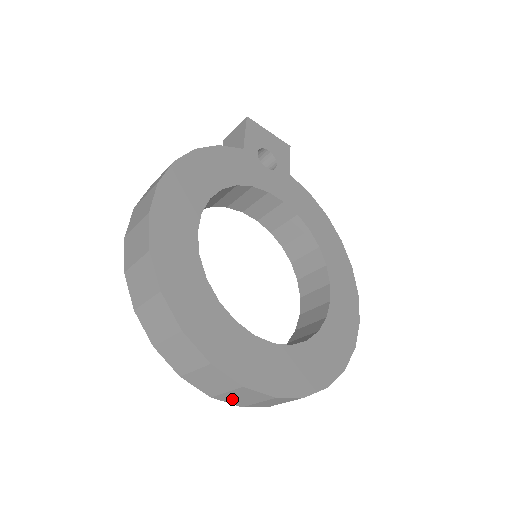
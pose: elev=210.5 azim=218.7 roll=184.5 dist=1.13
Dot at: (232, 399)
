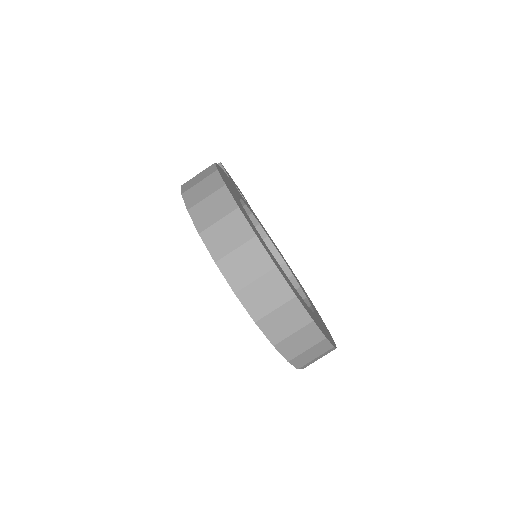
Dot at: (289, 347)
